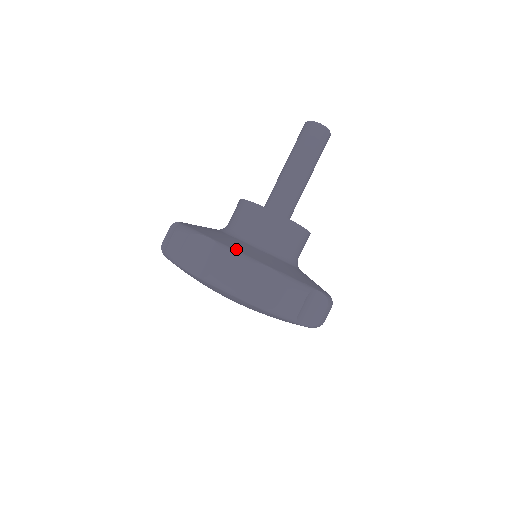
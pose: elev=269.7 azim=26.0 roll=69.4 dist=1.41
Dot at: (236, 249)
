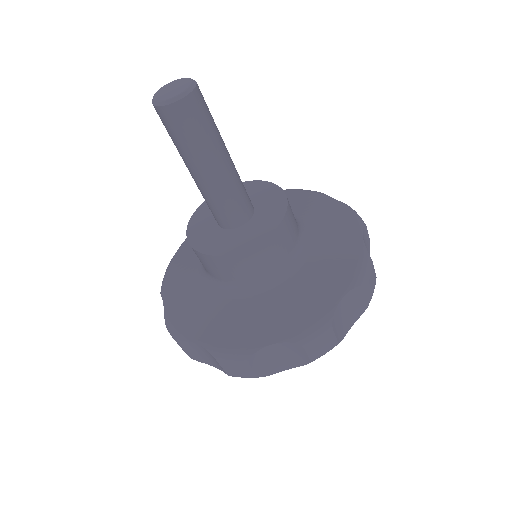
Dot at: (227, 345)
